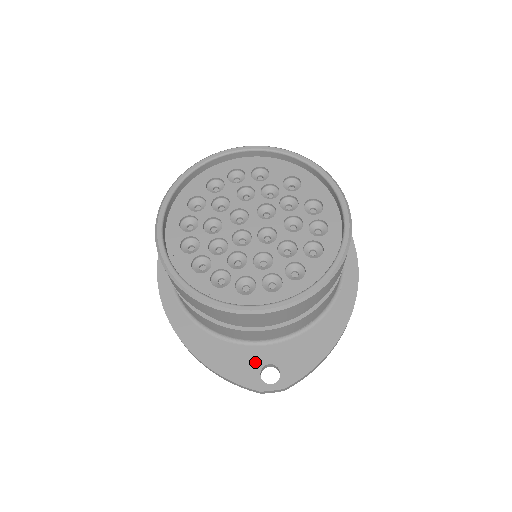
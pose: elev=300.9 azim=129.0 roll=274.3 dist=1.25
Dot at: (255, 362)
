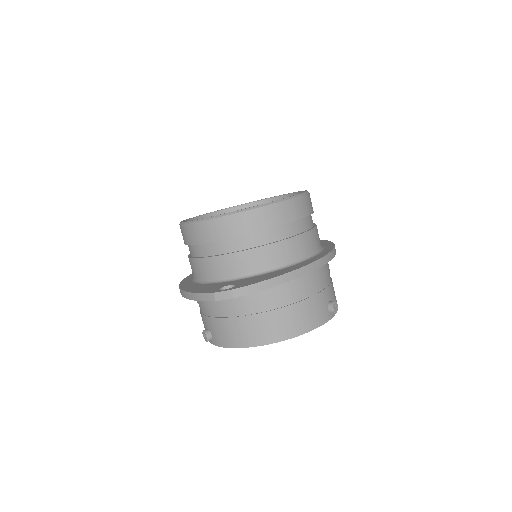
Dot at: (221, 286)
